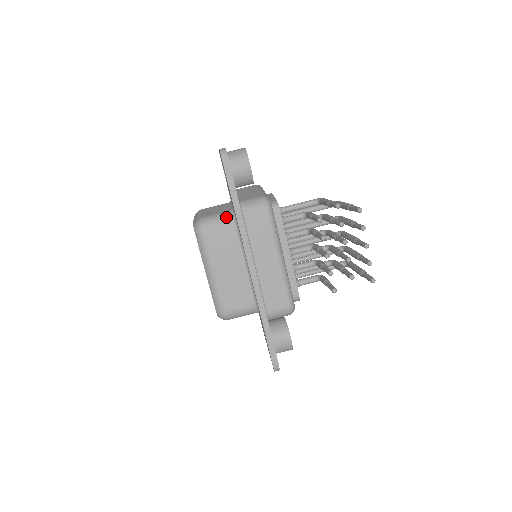
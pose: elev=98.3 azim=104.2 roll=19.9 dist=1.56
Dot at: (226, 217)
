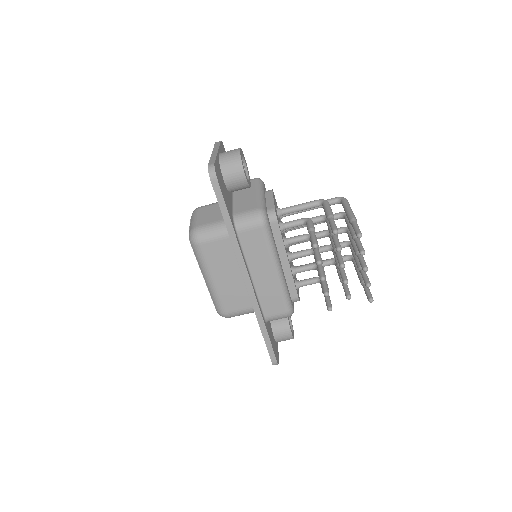
Dot at: (221, 228)
